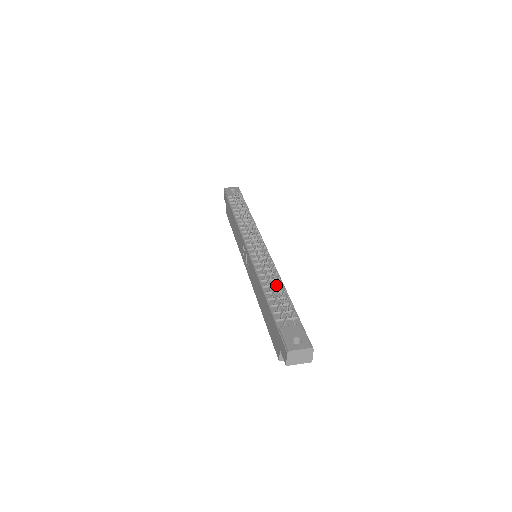
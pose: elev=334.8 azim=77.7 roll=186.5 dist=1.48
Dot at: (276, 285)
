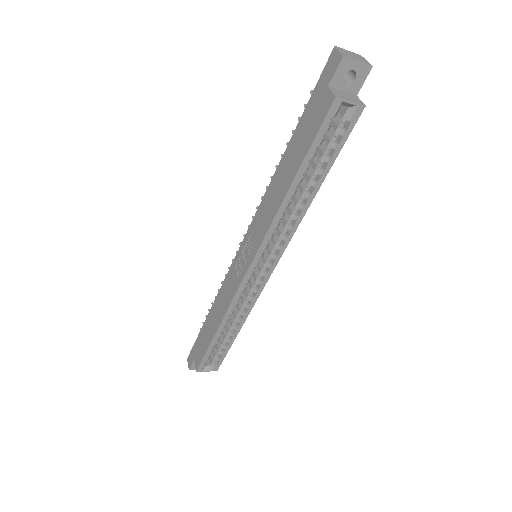
Dot at: occluded
